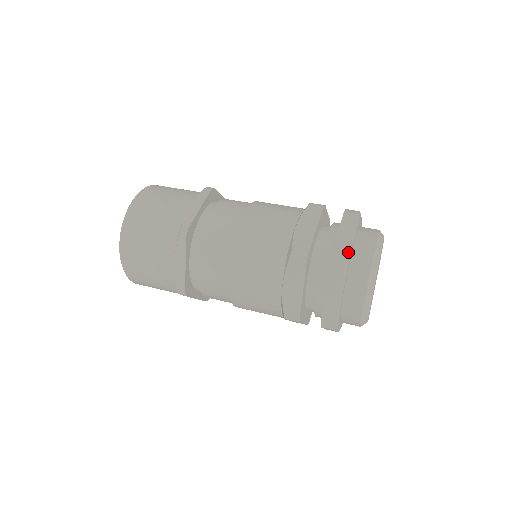
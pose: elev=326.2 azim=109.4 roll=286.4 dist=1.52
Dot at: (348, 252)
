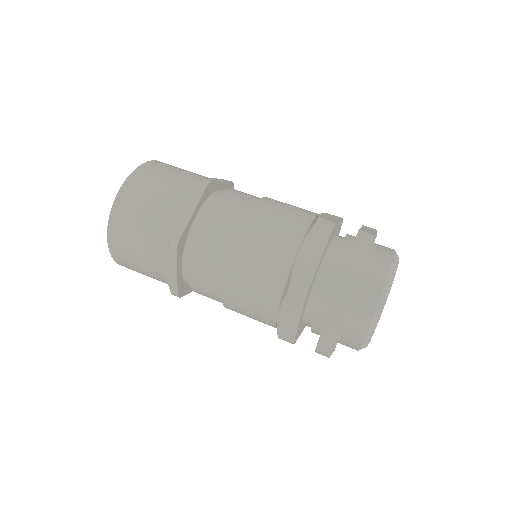
Dot at: (351, 298)
